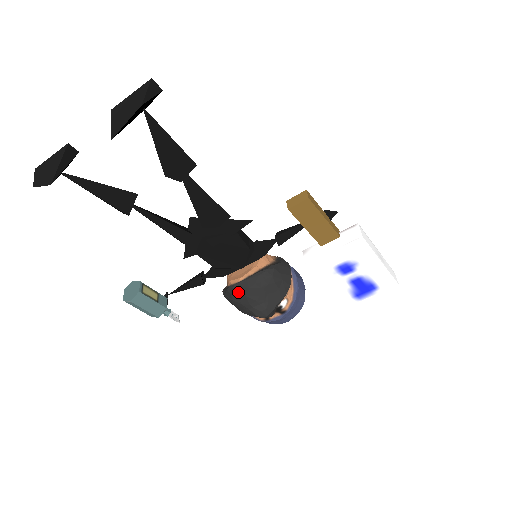
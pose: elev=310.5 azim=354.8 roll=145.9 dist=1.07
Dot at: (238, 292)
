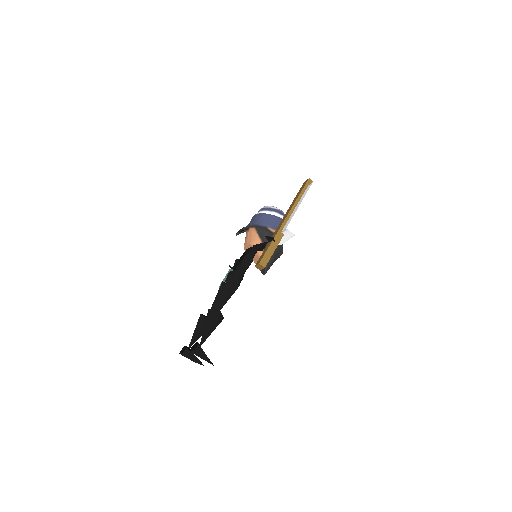
Dot at: occluded
